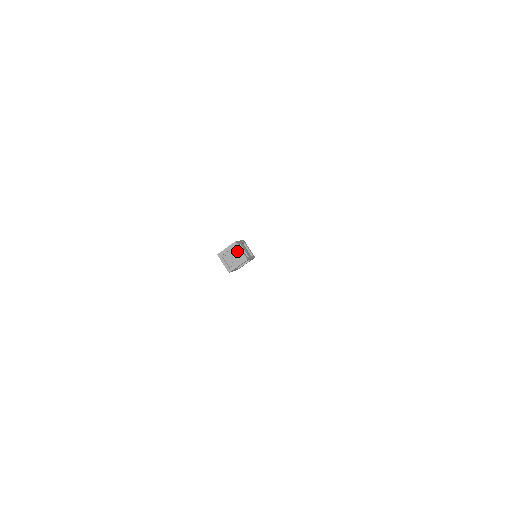
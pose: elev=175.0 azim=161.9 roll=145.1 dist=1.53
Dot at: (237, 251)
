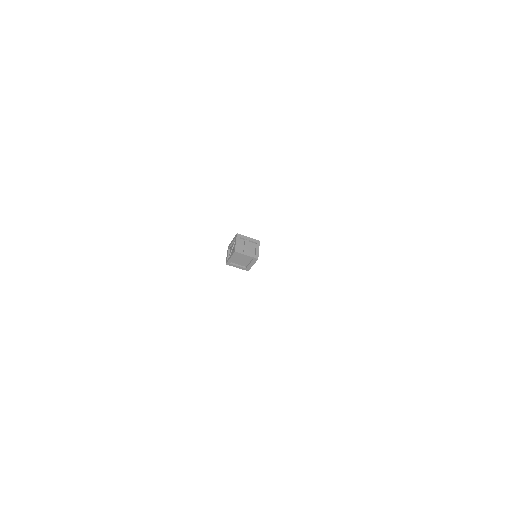
Dot at: (235, 243)
